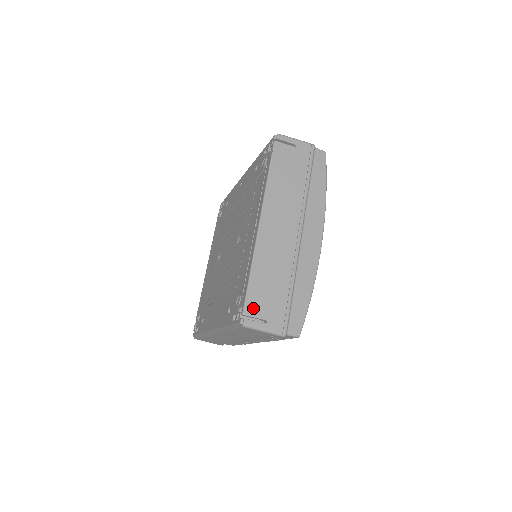
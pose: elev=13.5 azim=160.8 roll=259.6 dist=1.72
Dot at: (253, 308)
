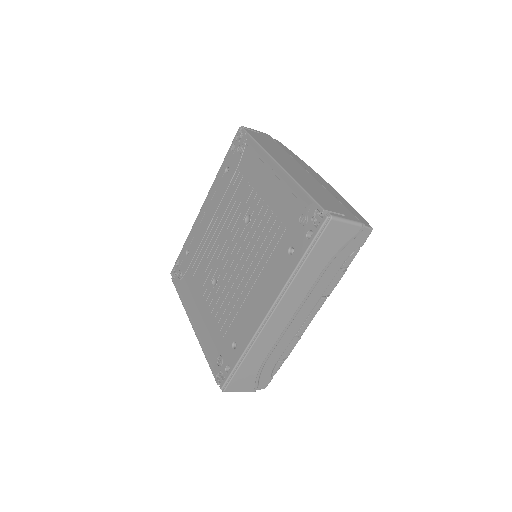
Dot at: (327, 207)
